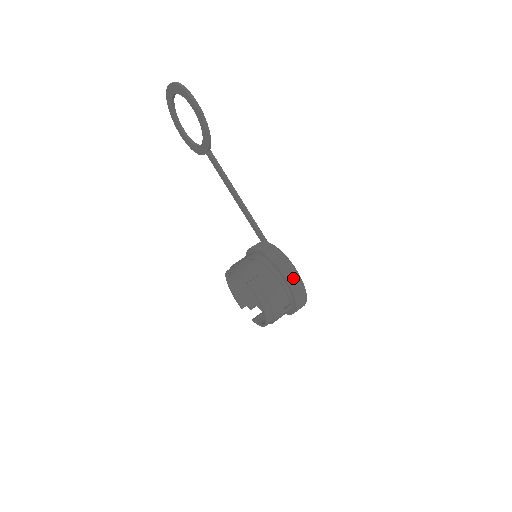
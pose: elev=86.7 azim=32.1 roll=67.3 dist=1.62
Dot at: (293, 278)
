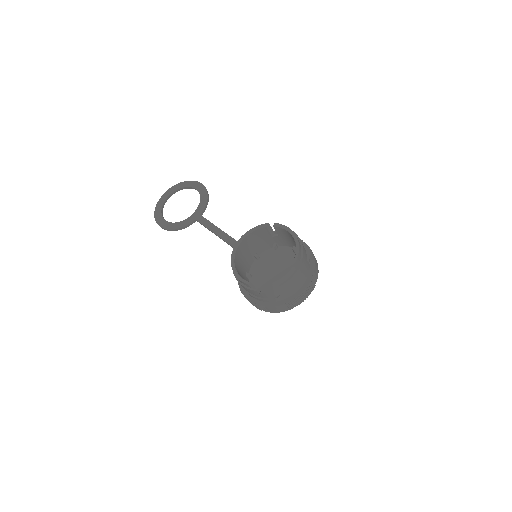
Dot at: occluded
